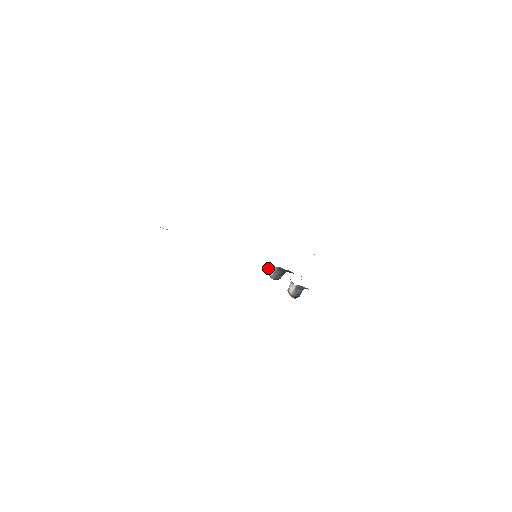
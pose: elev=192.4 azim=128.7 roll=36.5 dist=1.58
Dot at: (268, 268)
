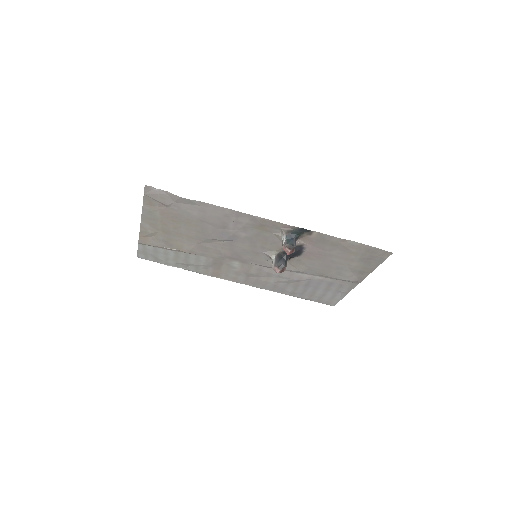
Dot at: occluded
